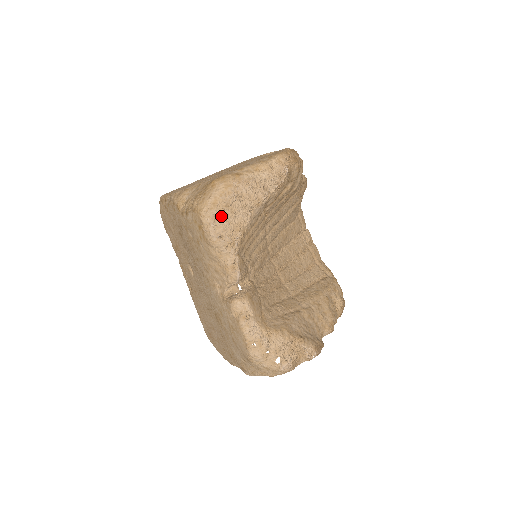
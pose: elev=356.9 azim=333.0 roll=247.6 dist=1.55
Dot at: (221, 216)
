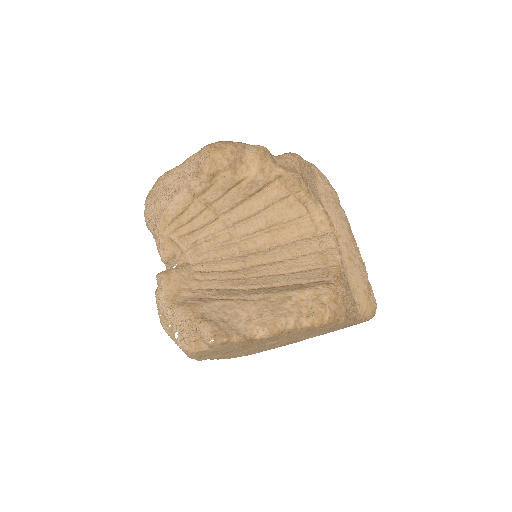
Dot at: (151, 204)
